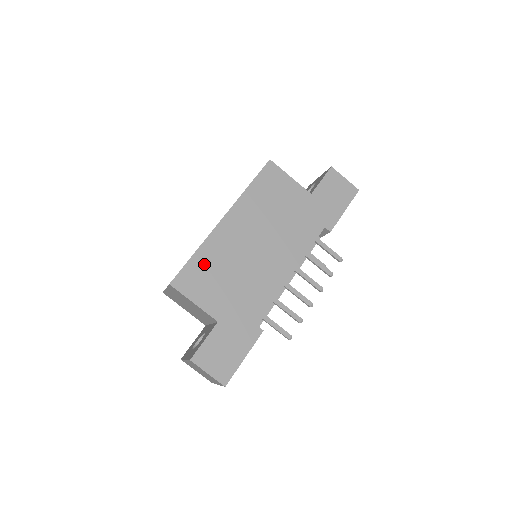
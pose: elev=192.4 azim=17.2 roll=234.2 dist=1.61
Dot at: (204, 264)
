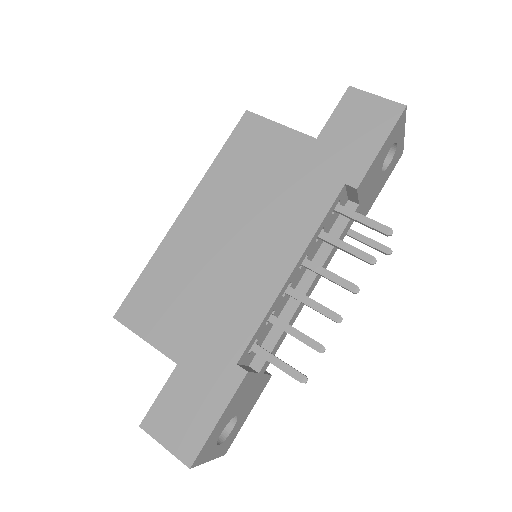
Dot at: (157, 281)
